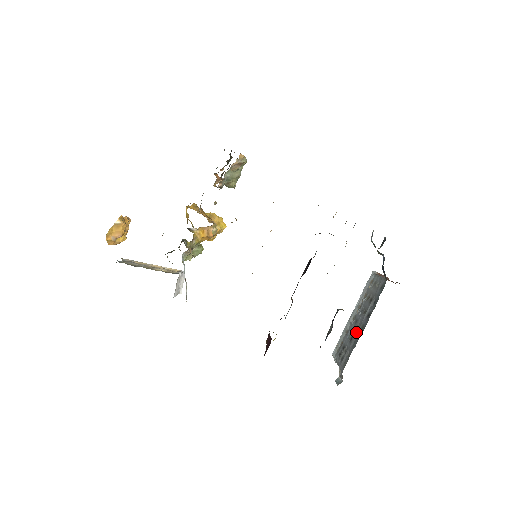
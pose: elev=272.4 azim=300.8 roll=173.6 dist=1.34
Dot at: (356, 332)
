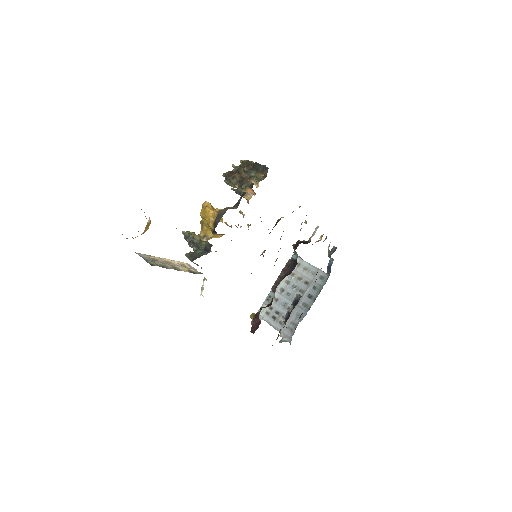
Dot at: (297, 306)
